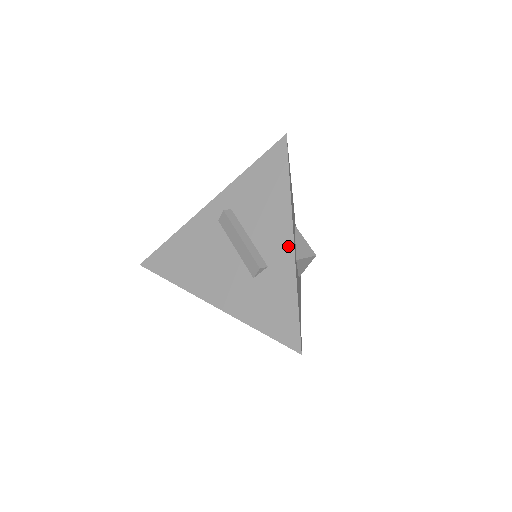
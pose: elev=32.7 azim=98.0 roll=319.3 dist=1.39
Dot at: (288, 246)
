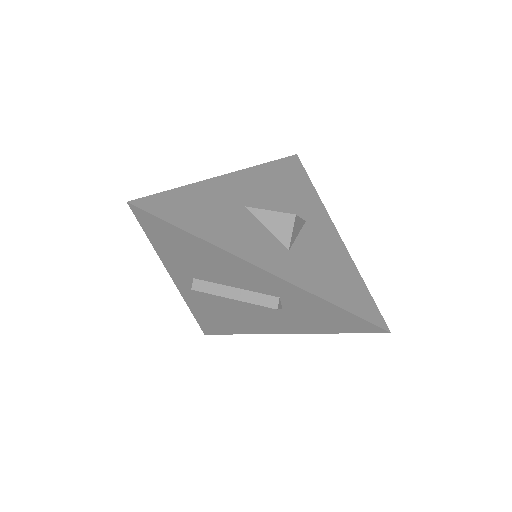
Dot at: (271, 278)
